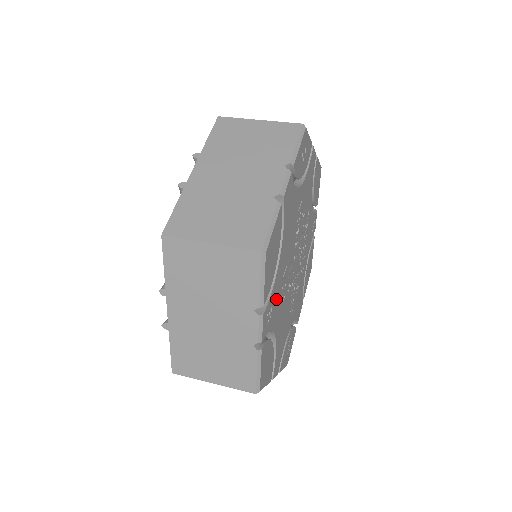
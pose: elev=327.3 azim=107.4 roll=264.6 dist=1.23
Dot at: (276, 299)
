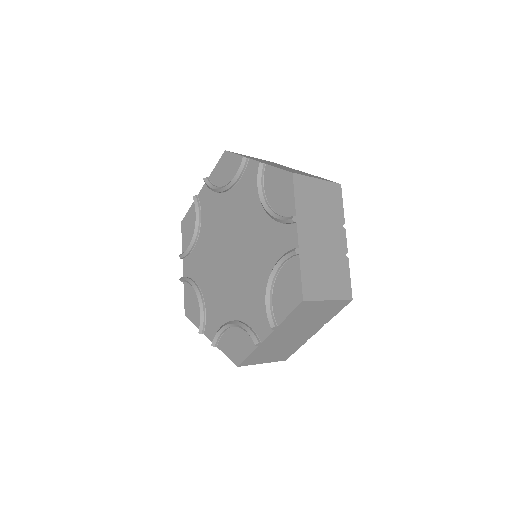
Dot at: occluded
